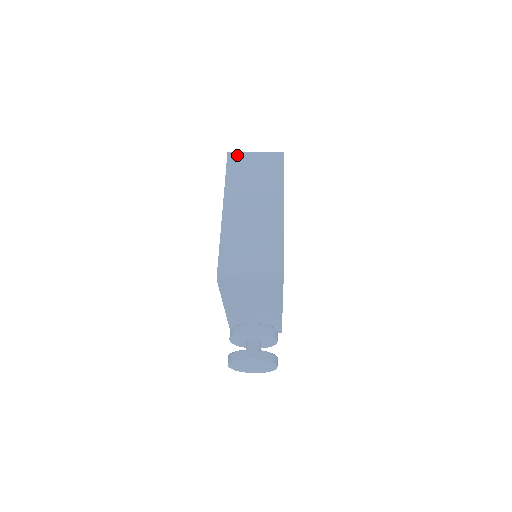
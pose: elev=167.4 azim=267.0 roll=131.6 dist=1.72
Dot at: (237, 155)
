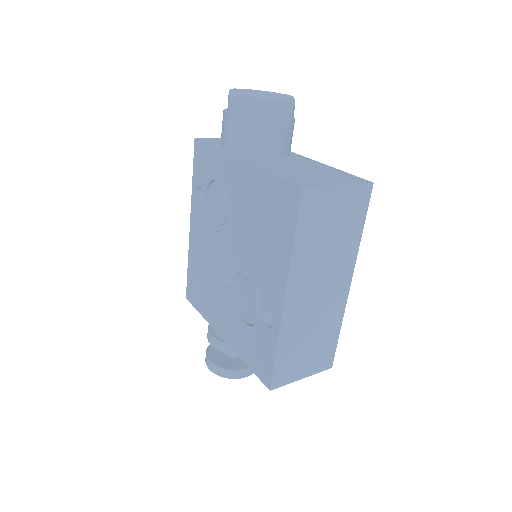
Dot at: (315, 195)
